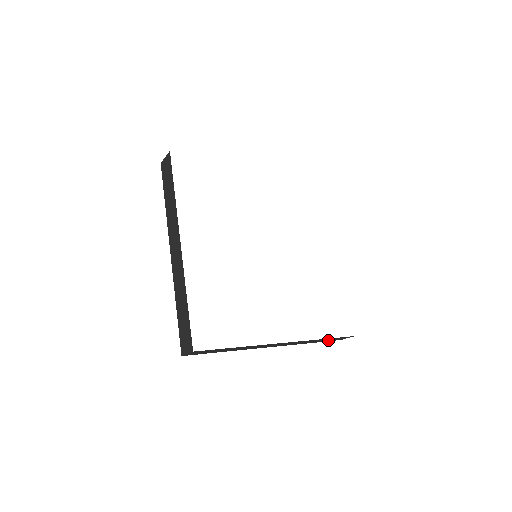
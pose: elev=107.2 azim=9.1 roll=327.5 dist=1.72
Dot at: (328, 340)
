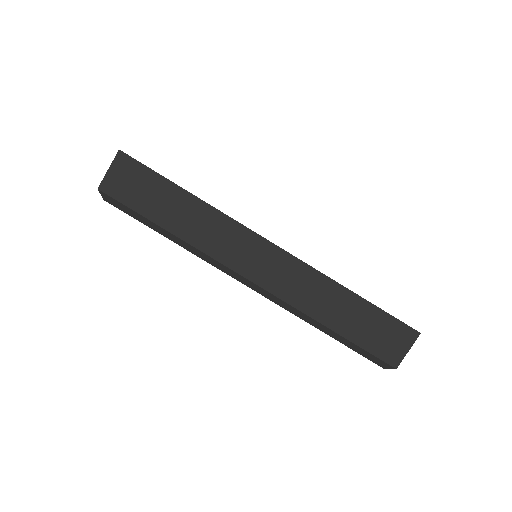
Dot at: occluded
